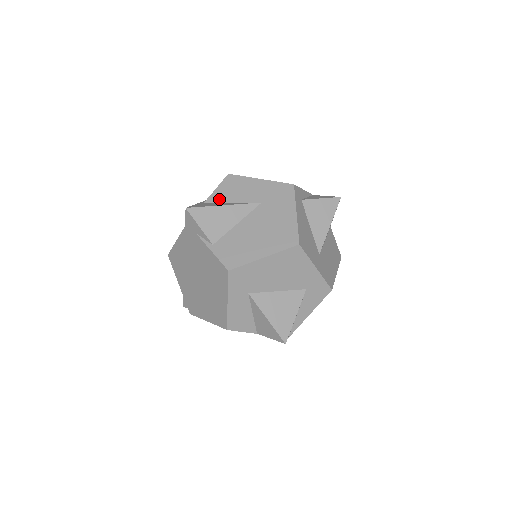
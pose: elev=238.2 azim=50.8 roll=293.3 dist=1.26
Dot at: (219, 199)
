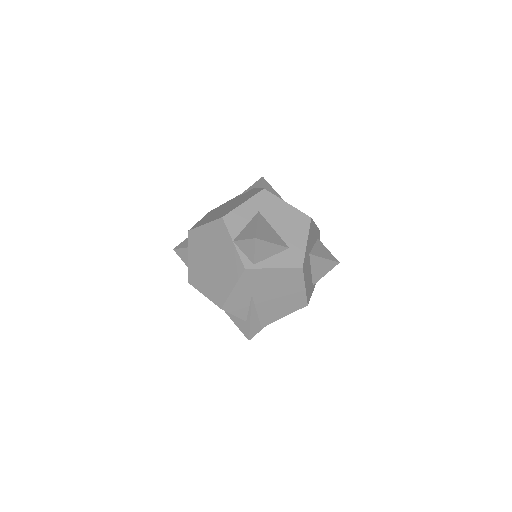
Dot at: occluded
